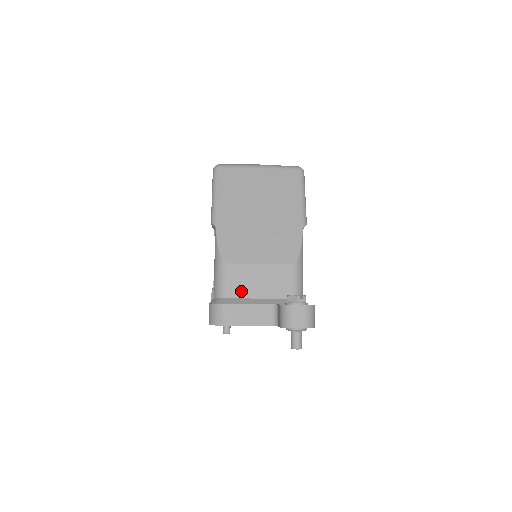
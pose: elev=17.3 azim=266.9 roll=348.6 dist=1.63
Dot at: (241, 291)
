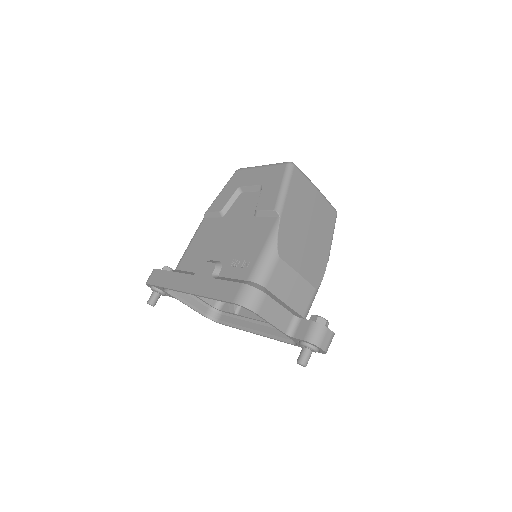
Dot at: (277, 289)
